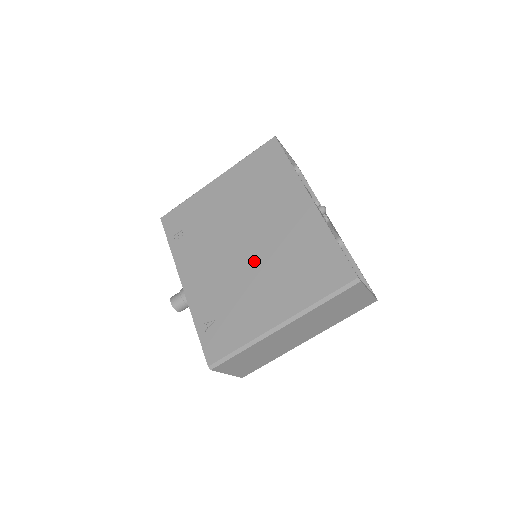
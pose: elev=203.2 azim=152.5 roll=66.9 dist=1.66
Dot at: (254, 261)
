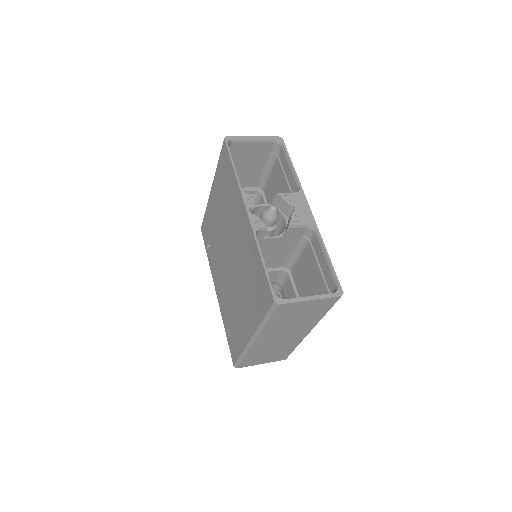
Dot at: (234, 276)
